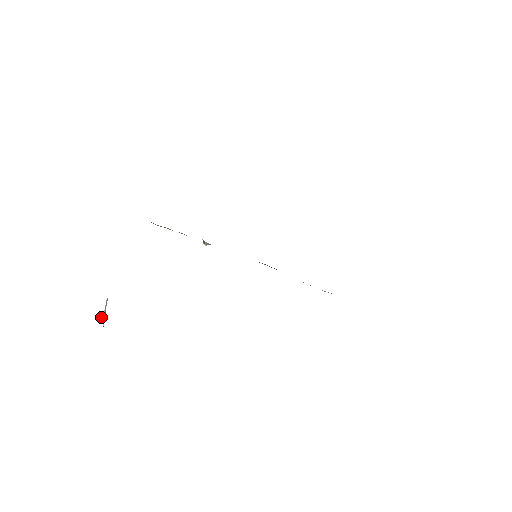
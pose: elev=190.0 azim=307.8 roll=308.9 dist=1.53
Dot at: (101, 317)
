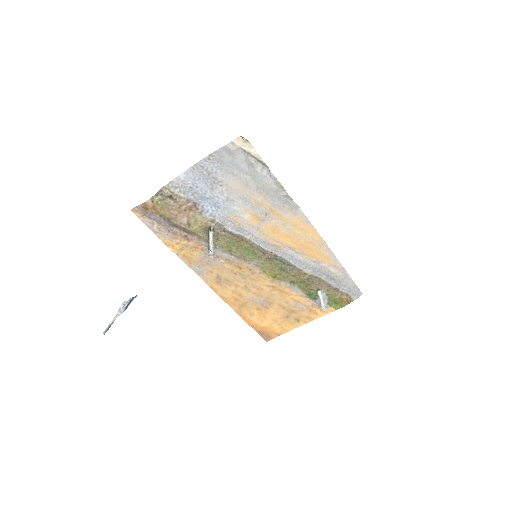
Dot at: occluded
